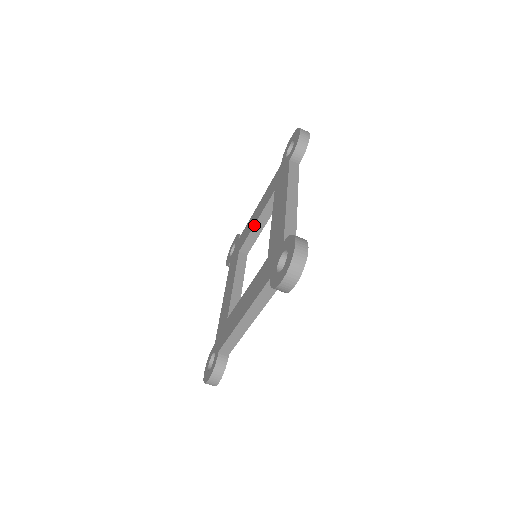
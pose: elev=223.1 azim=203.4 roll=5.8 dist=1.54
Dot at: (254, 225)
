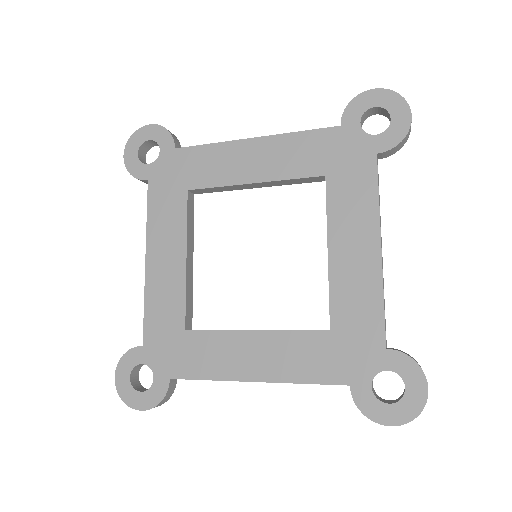
Dot at: (248, 183)
